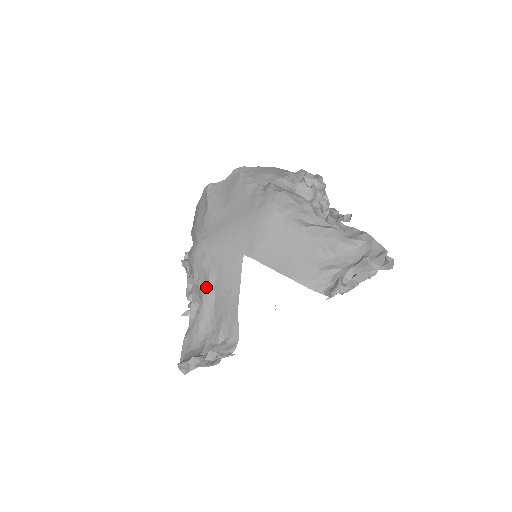
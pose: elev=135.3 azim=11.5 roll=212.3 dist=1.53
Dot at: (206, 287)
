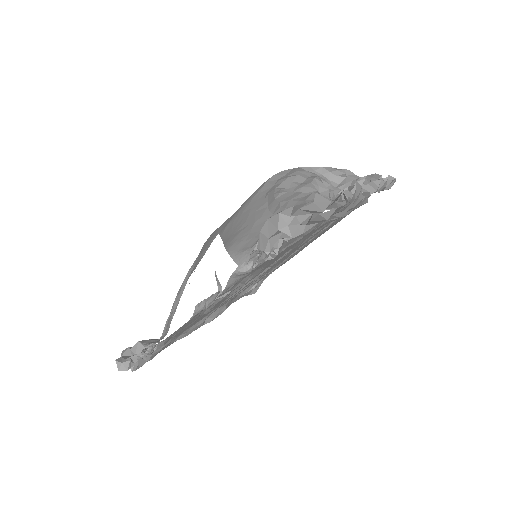
Dot at: (186, 277)
